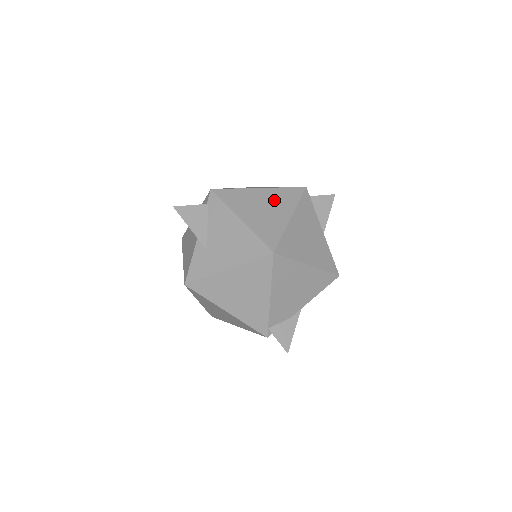
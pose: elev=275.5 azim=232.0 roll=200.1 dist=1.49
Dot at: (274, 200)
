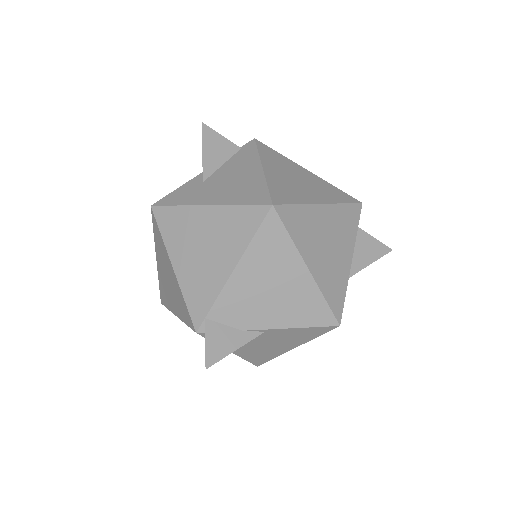
Dot at: (315, 184)
